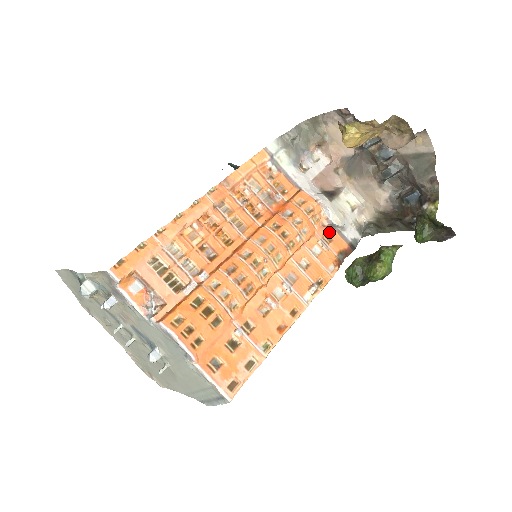
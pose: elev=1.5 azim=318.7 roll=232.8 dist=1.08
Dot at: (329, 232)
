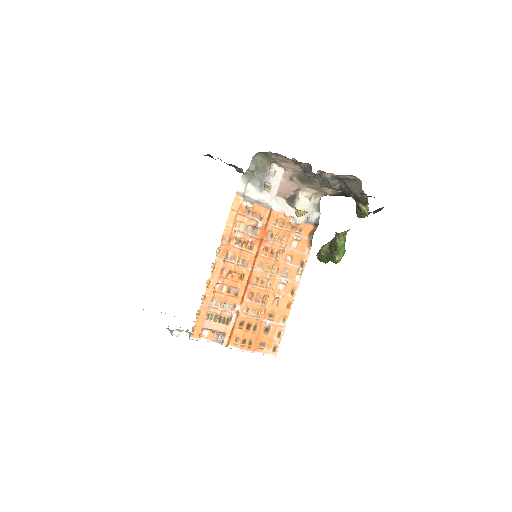
Dot at: (299, 226)
